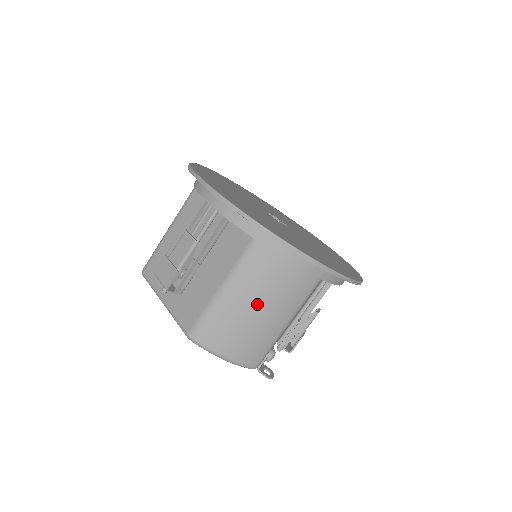
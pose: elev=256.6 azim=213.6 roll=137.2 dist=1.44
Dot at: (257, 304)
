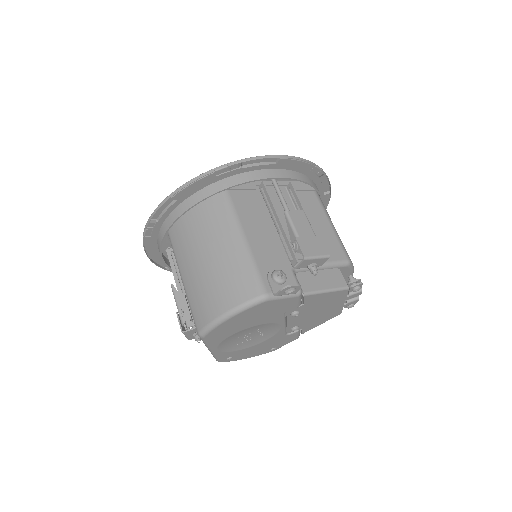
Dot at: (200, 256)
